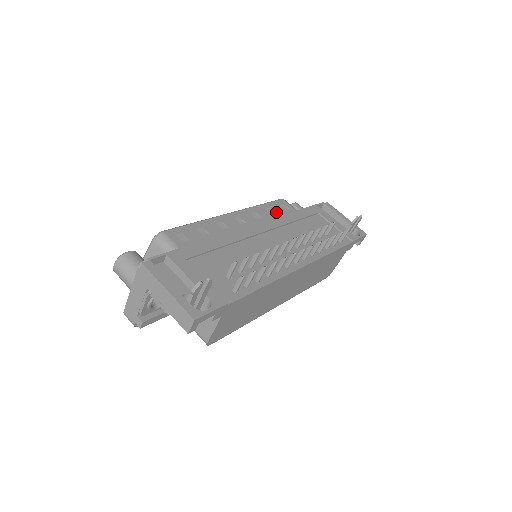
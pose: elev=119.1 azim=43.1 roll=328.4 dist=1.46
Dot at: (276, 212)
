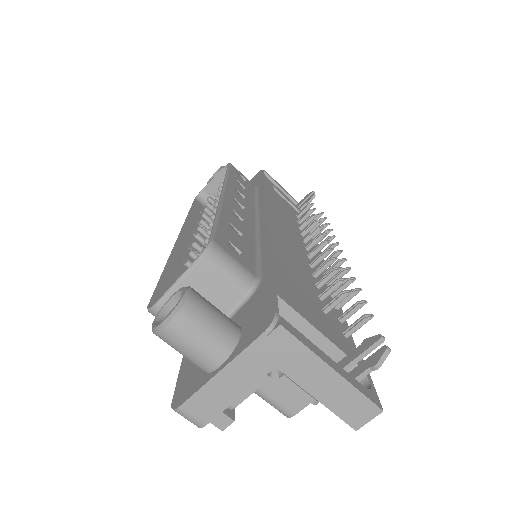
Dot at: (245, 186)
